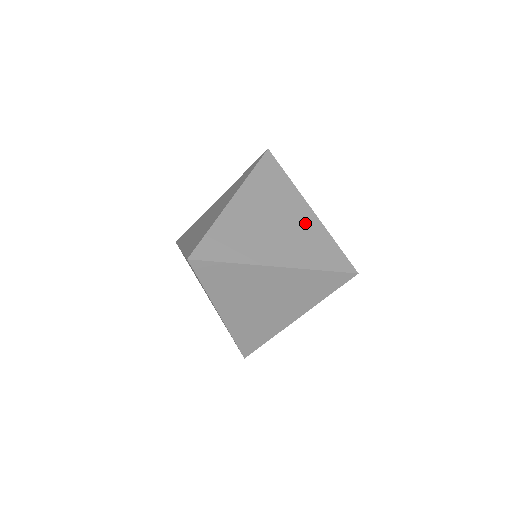
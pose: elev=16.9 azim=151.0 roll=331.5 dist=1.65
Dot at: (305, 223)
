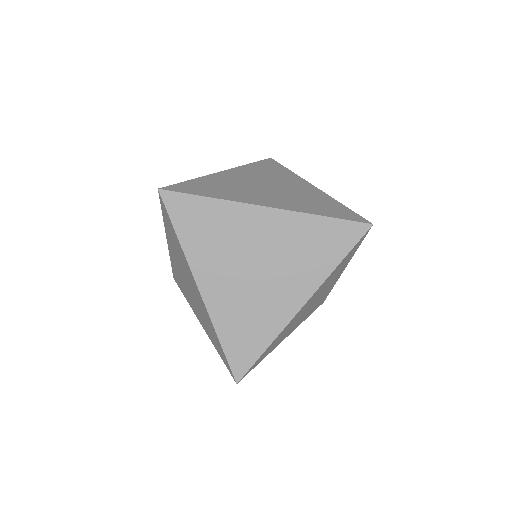
Dot at: (306, 191)
